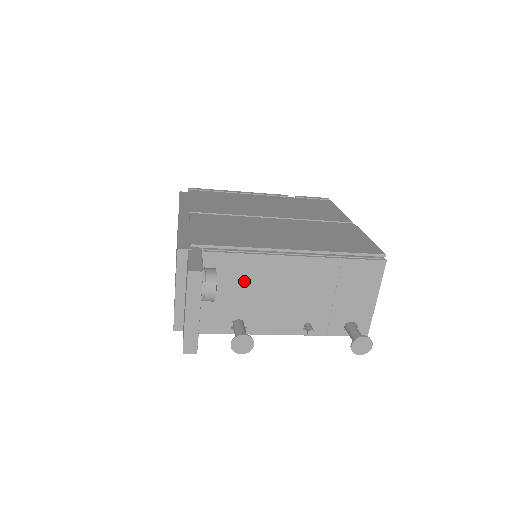
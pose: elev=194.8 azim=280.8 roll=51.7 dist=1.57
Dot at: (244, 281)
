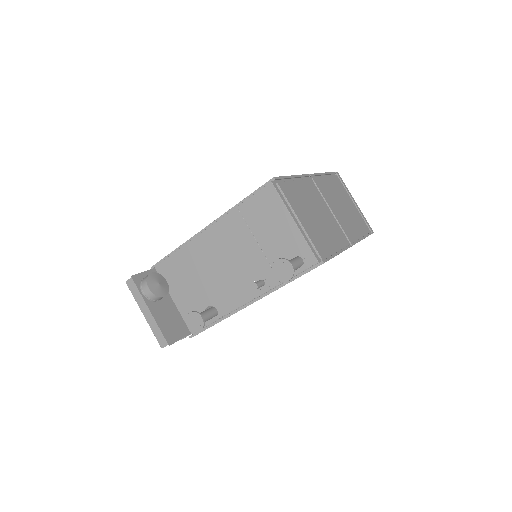
Dot at: (190, 273)
